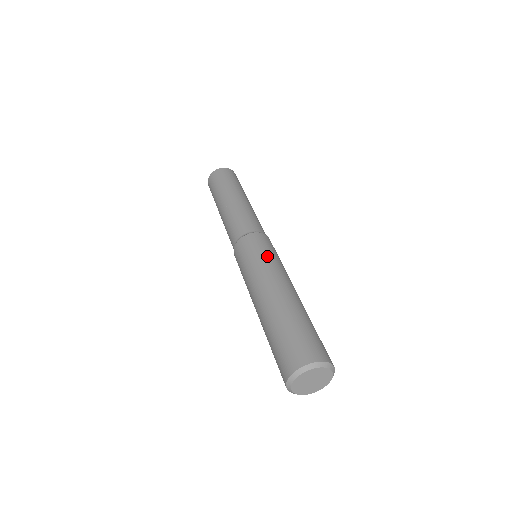
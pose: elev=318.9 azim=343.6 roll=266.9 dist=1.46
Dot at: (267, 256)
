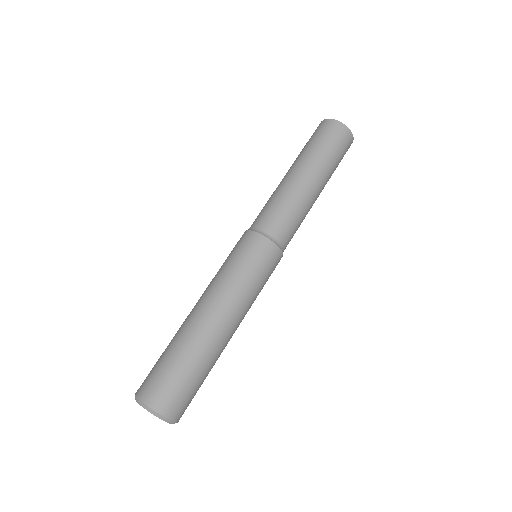
Dot at: (241, 273)
